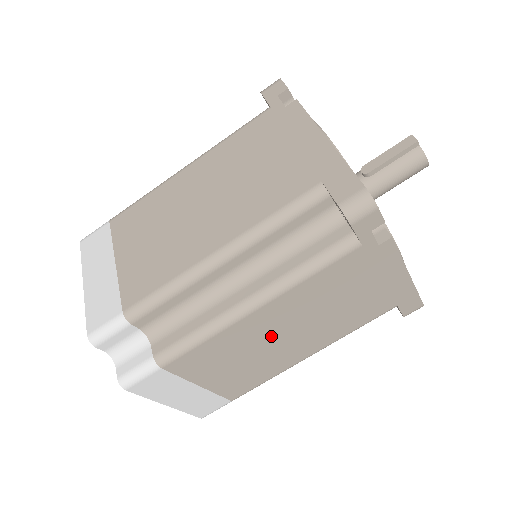
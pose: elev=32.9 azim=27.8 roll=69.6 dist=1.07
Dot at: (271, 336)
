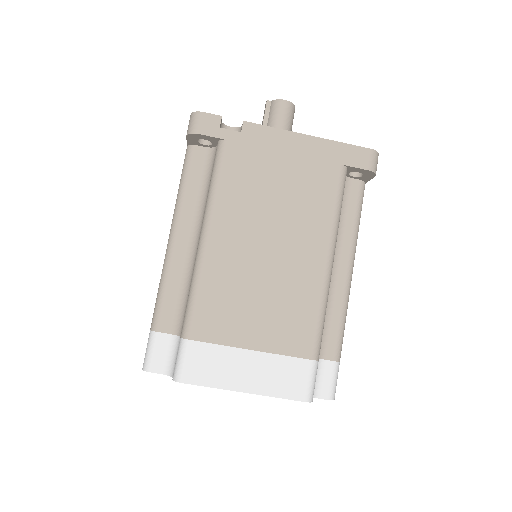
Dot at: (255, 257)
